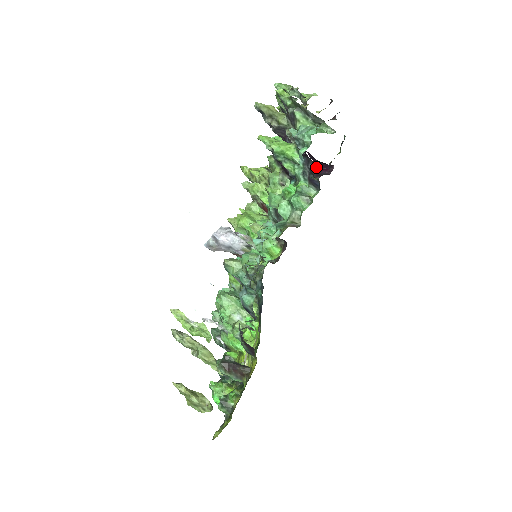
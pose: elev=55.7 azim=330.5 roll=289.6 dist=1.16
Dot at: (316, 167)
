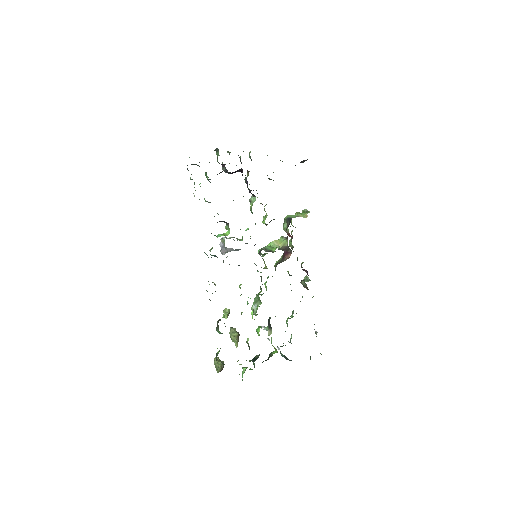
Dot at: occluded
